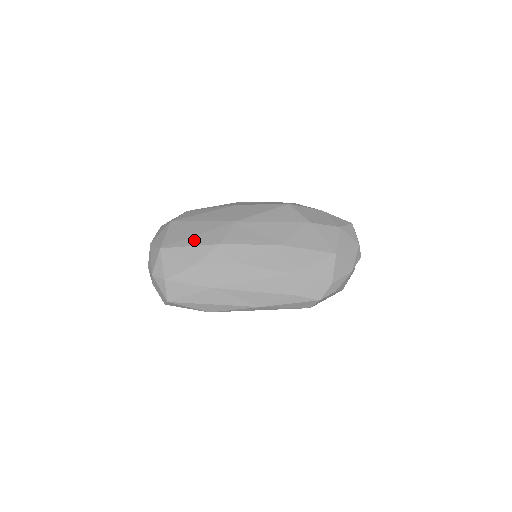
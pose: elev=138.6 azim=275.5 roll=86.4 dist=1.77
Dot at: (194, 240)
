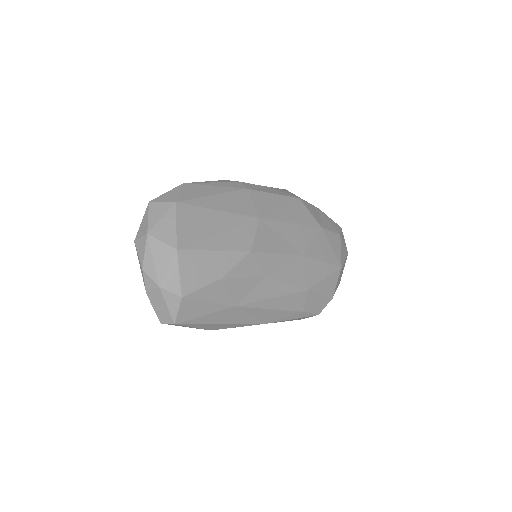
Dot at: (219, 241)
